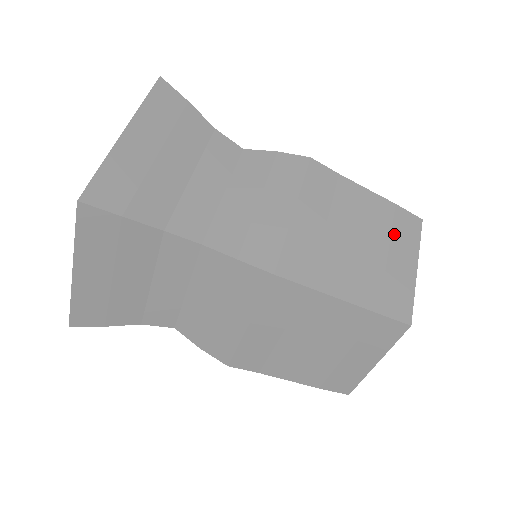
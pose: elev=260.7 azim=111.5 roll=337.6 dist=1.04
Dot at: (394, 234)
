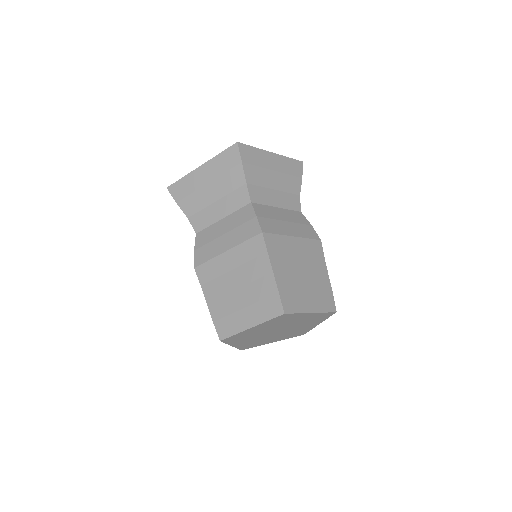
Dot at: (319, 295)
